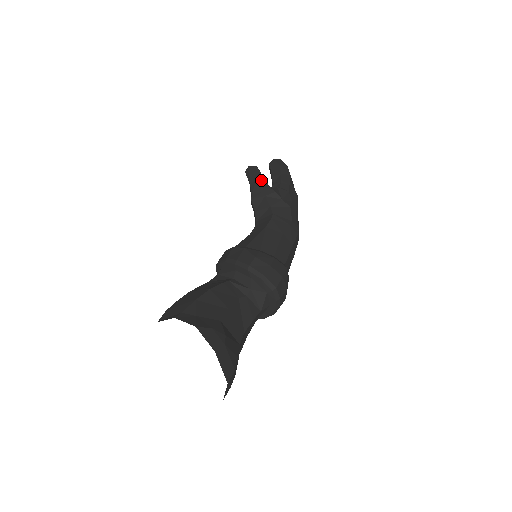
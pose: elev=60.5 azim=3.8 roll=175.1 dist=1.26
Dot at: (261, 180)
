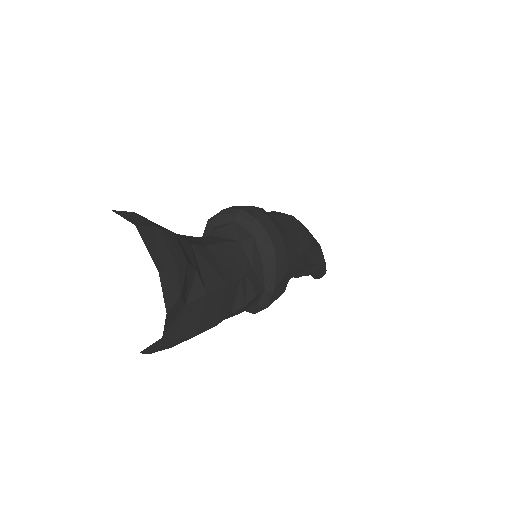
Dot at: occluded
